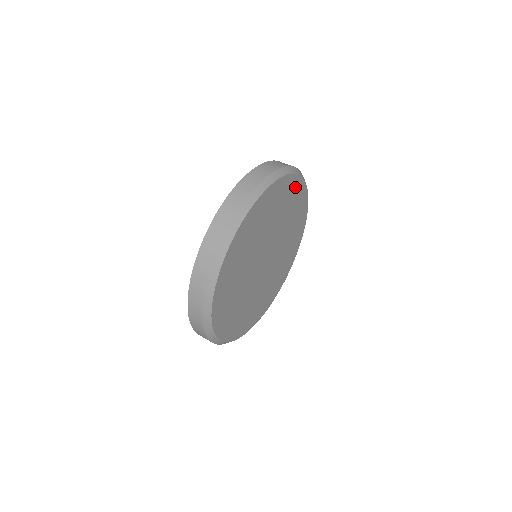
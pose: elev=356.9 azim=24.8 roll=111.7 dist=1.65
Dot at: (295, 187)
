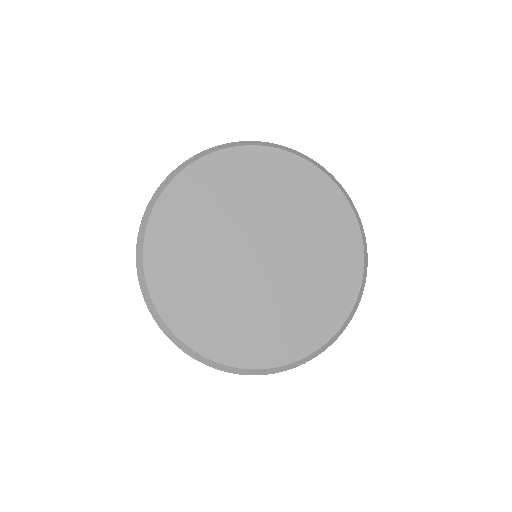
Dot at: (255, 160)
